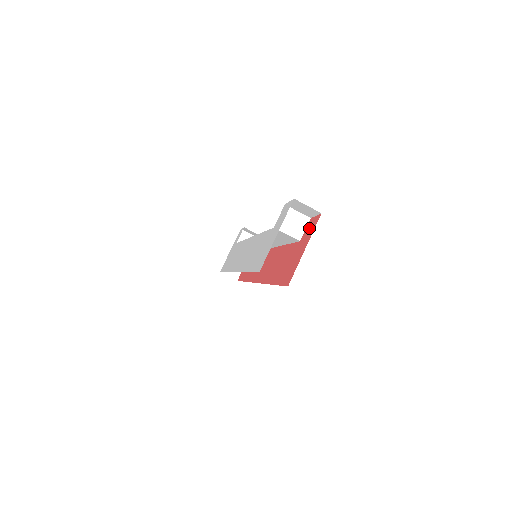
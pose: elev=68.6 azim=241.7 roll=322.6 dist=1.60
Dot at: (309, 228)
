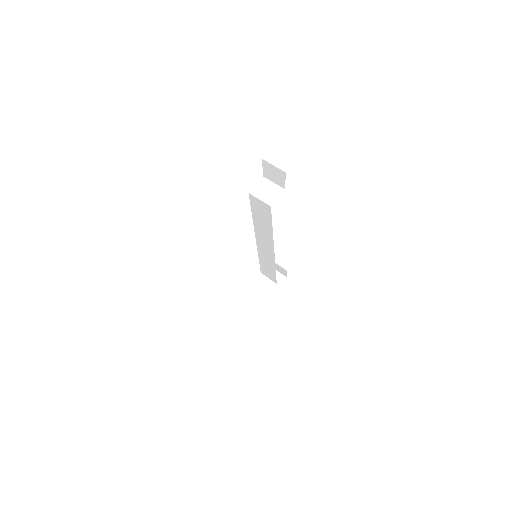
Dot at: occluded
